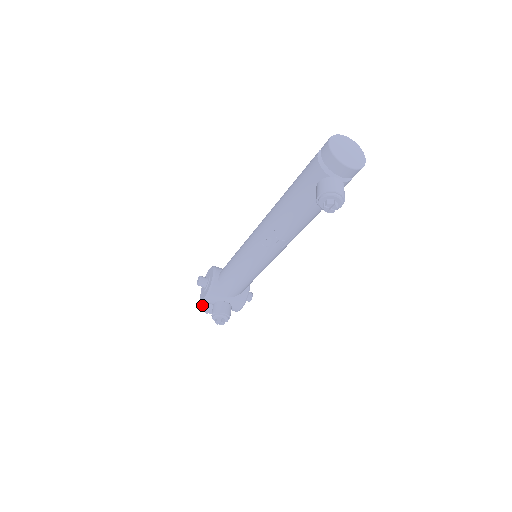
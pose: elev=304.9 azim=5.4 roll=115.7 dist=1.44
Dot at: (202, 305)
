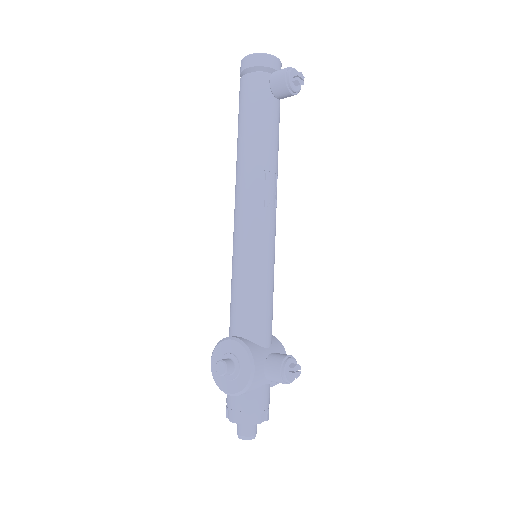
Dot at: (246, 416)
